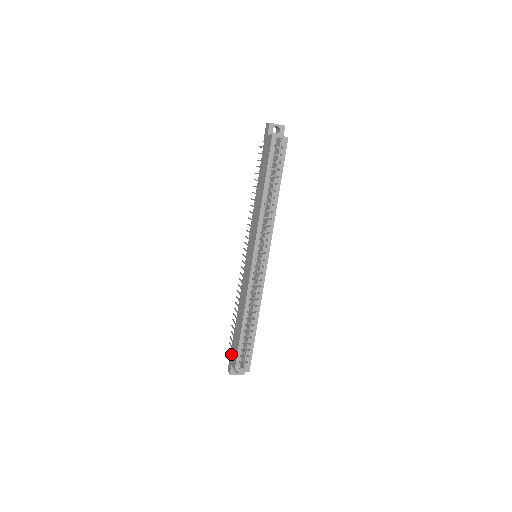
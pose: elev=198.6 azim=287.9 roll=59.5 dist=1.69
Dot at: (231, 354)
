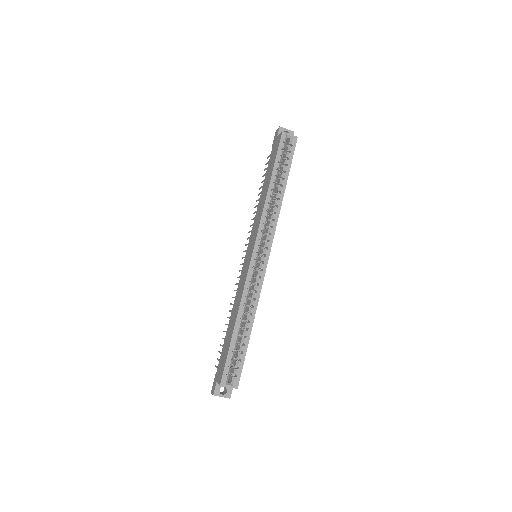
Dot at: (217, 370)
